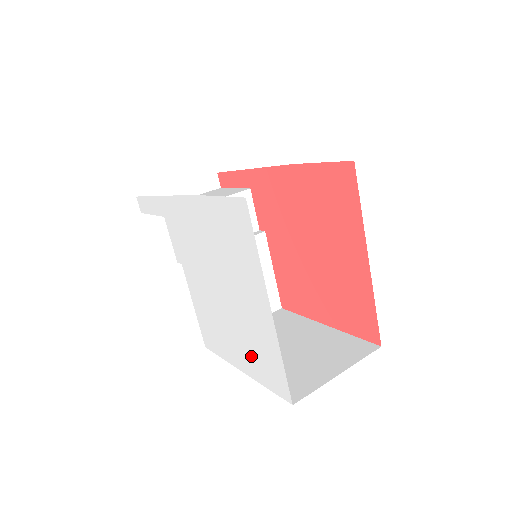
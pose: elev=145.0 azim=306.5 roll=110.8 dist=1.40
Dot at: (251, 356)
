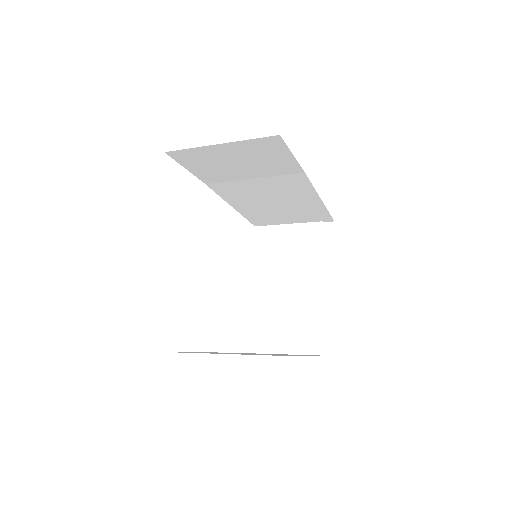
Dot at: occluded
